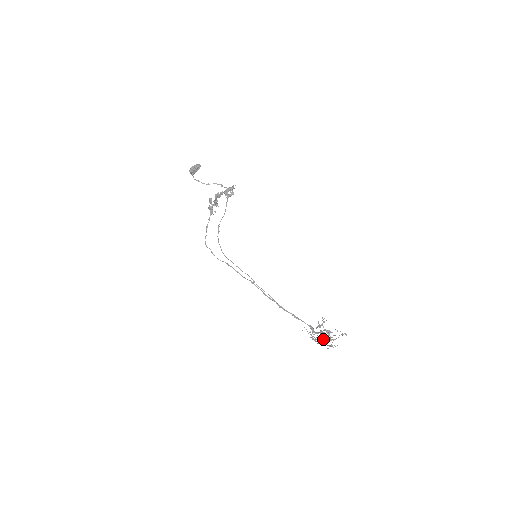
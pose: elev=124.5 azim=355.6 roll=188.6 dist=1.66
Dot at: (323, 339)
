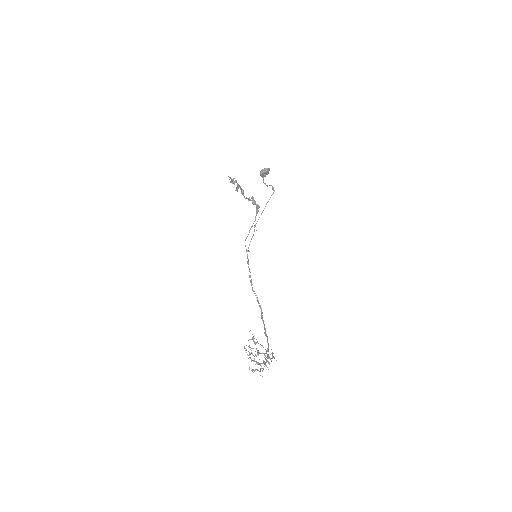
Dot at: (262, 363)
